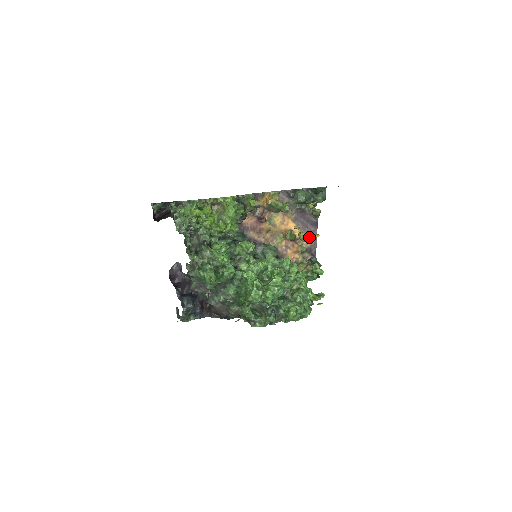
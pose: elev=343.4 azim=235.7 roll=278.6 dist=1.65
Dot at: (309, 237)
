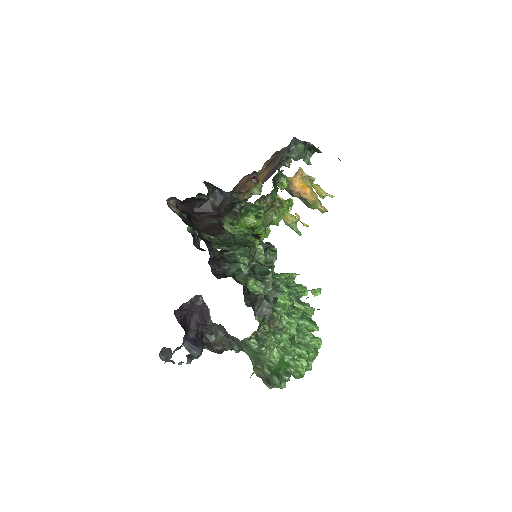
Dot at: occluded
